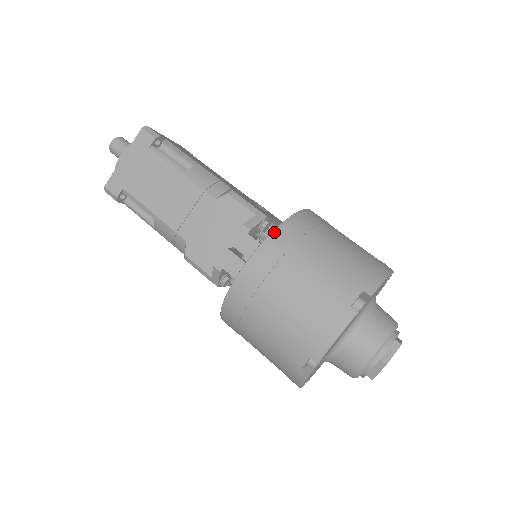
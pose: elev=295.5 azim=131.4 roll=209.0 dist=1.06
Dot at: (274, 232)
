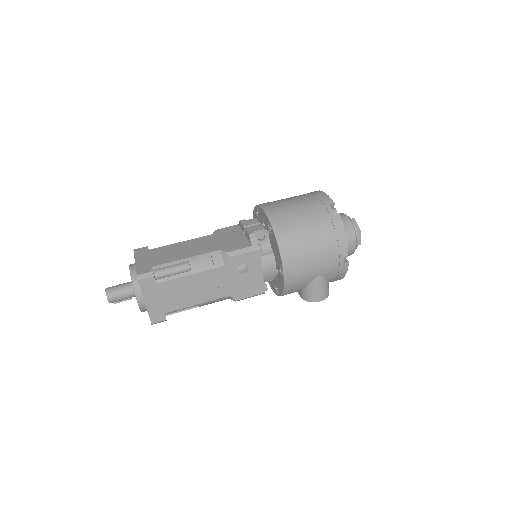
Dot at: (256, 205)
